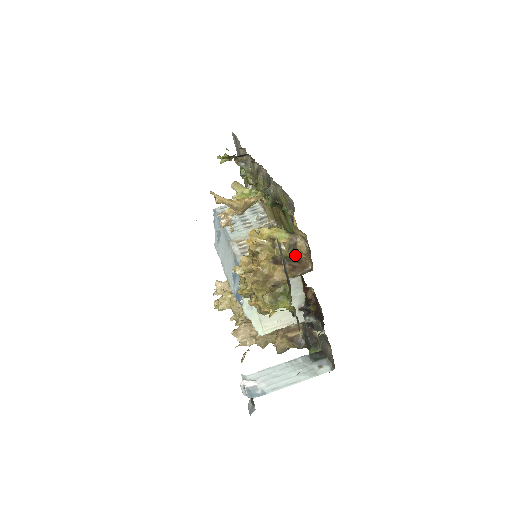
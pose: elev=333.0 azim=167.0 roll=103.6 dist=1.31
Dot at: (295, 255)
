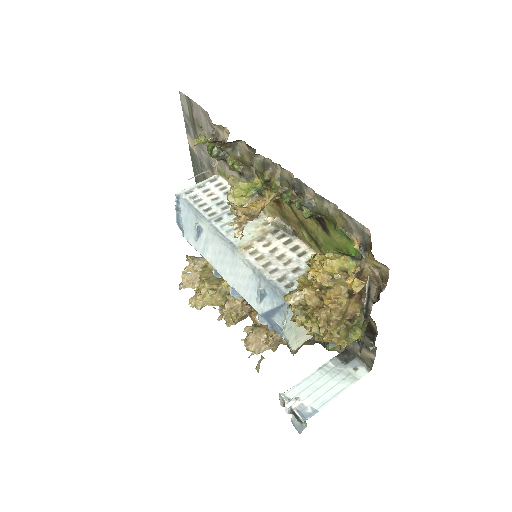
Dot at: occluded
